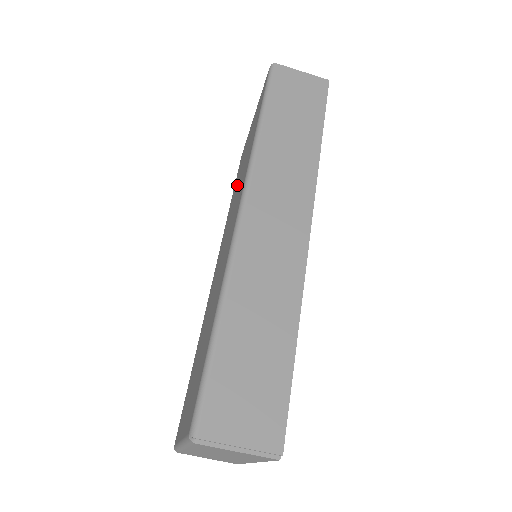
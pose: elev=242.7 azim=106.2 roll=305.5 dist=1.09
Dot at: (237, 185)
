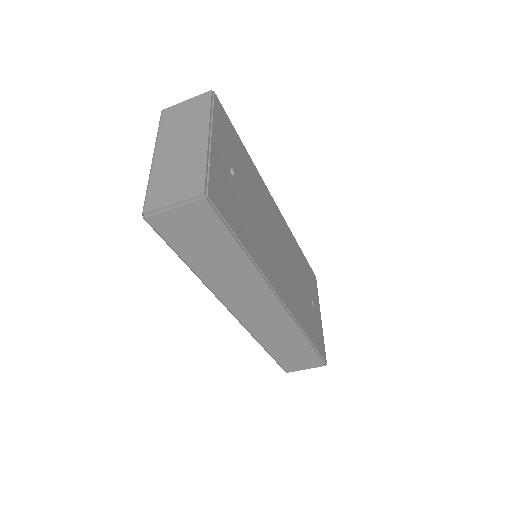
Dot at: occluded
